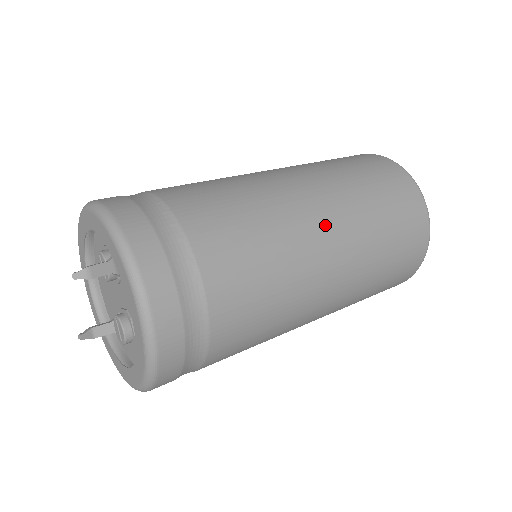
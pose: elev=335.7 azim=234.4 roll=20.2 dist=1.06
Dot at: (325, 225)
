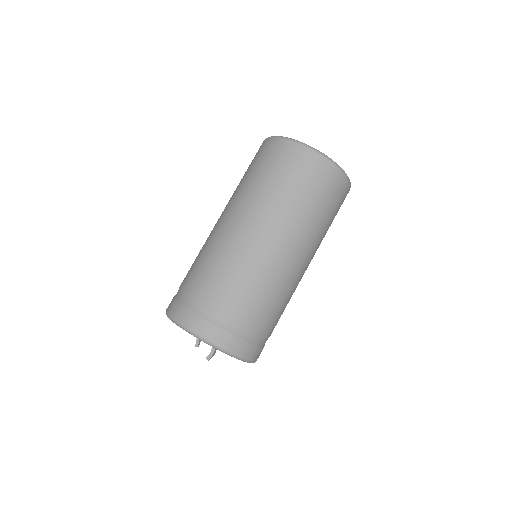
Dot at: (306, 260)
